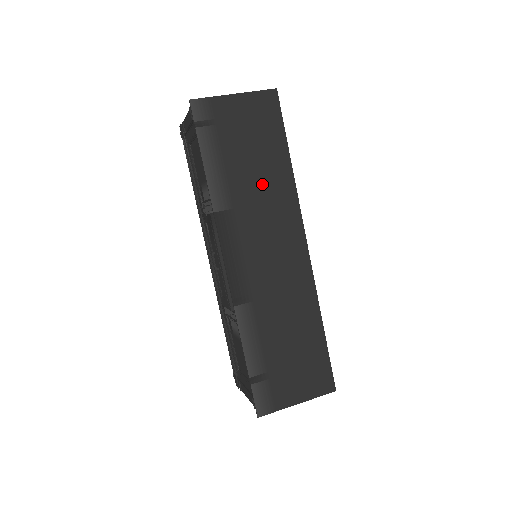
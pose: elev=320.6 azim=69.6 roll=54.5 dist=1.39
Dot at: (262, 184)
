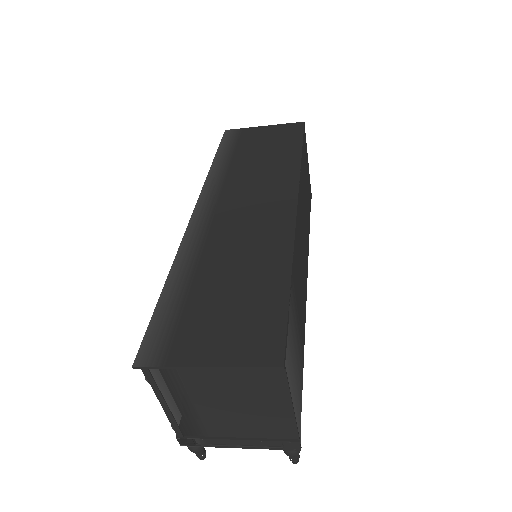
Dot at: (264, 165)
